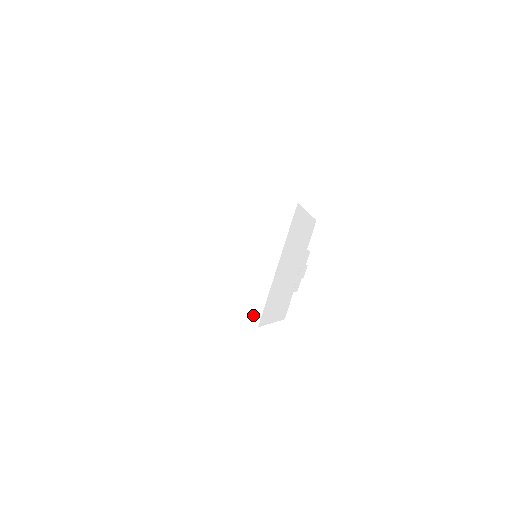
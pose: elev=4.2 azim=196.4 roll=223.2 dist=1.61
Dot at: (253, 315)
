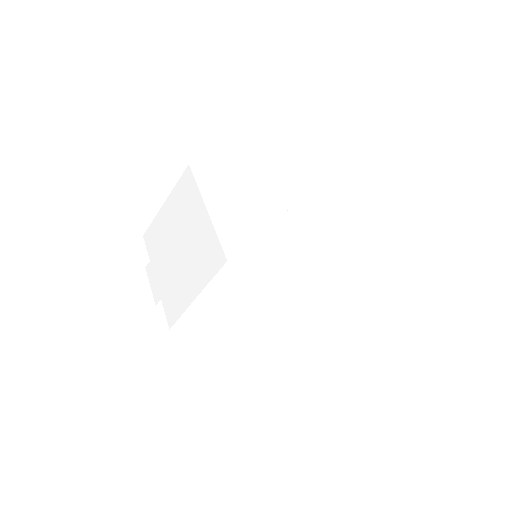
Dot at: (219, 258)
